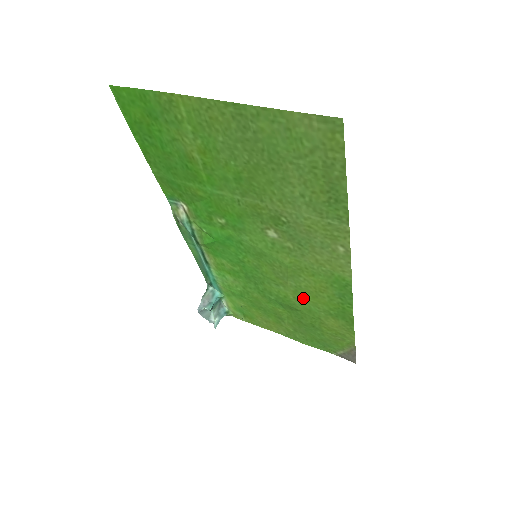
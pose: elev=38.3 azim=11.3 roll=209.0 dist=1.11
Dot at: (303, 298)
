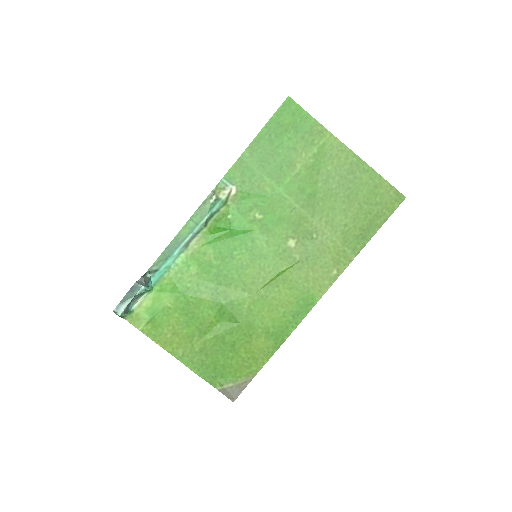
Dot at: (257, 310)
